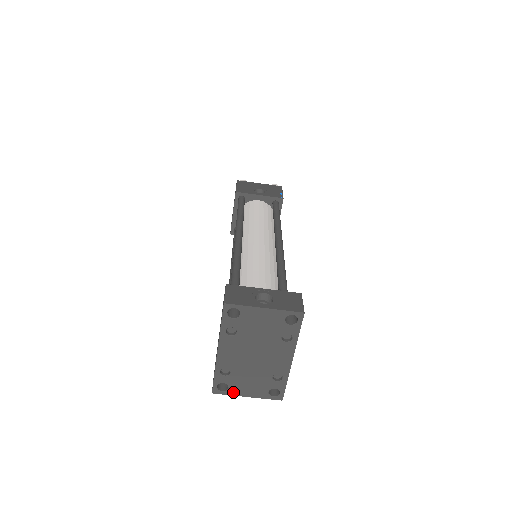
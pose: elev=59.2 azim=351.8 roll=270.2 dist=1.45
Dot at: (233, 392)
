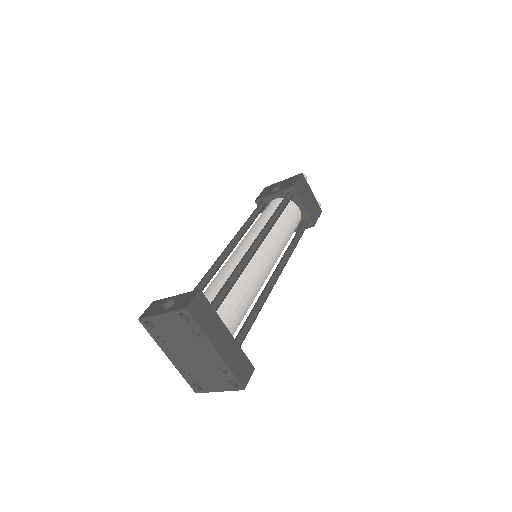
Dot at: (207, 389)
